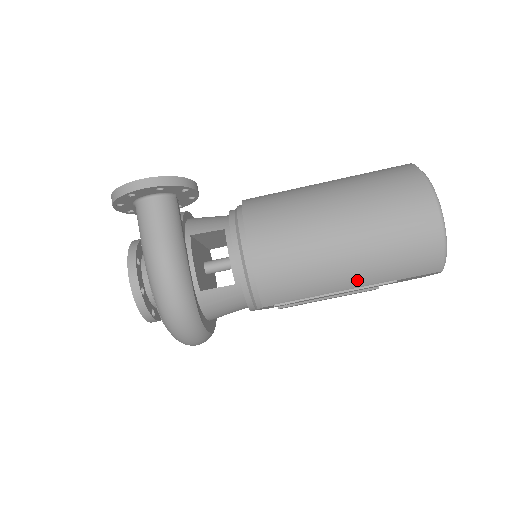
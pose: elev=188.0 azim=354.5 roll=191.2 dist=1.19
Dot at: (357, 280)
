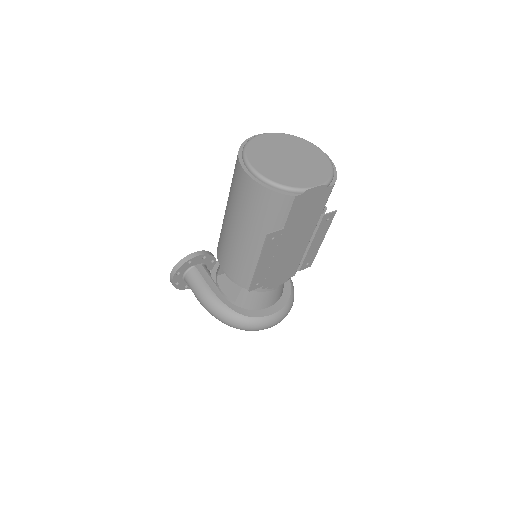
Dot at: occluded
